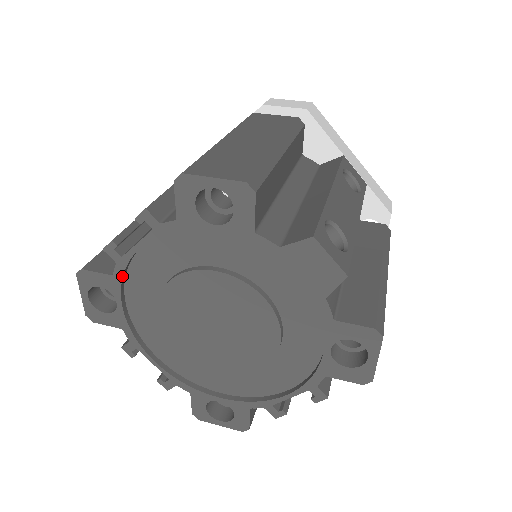
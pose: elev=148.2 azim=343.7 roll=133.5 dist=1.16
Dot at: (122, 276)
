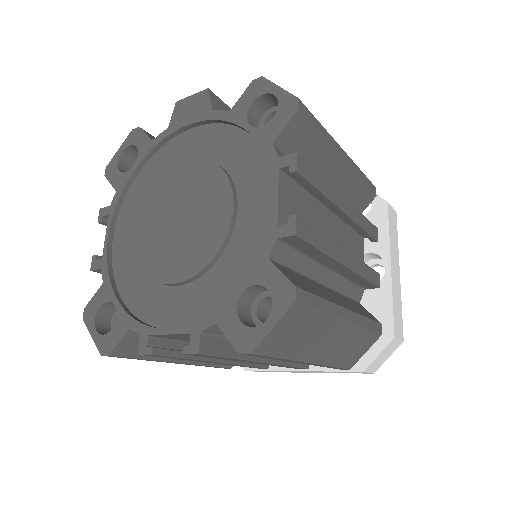
Dot at: (108, 274)
